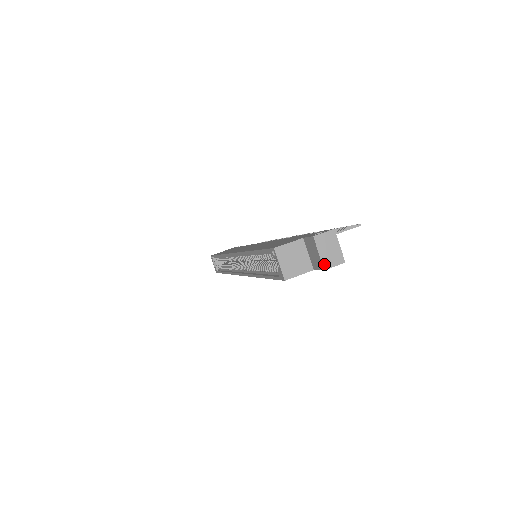
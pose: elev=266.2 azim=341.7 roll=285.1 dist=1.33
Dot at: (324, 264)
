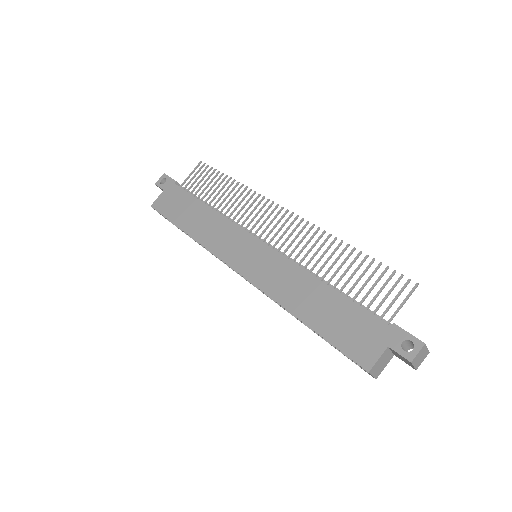
Dot at: (416, 368)
